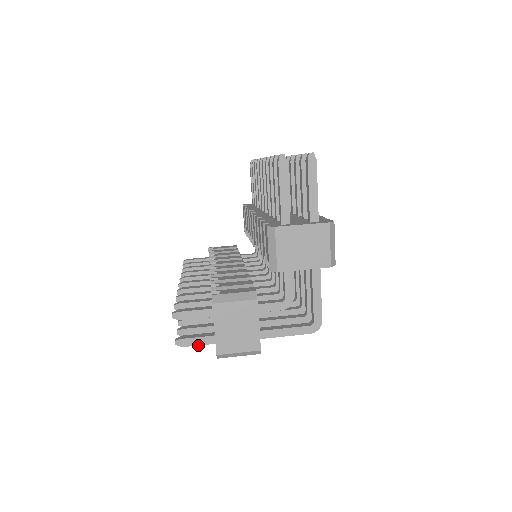
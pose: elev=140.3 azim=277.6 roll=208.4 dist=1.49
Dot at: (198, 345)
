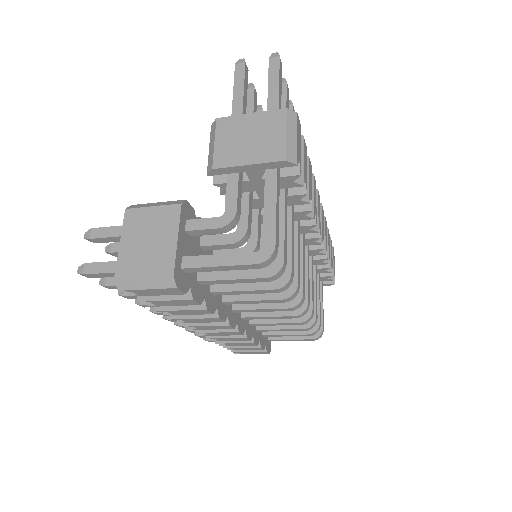
Dot at: (102, 273)
